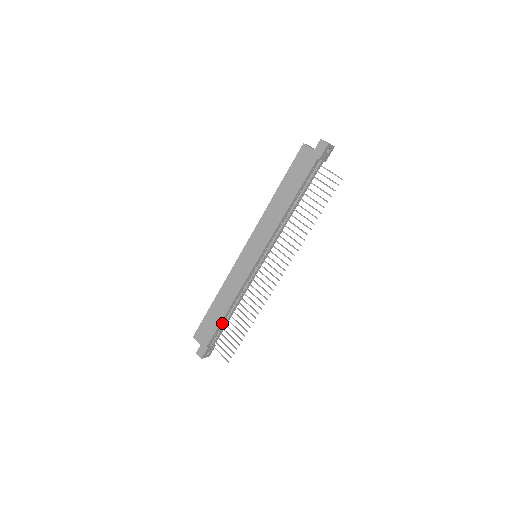
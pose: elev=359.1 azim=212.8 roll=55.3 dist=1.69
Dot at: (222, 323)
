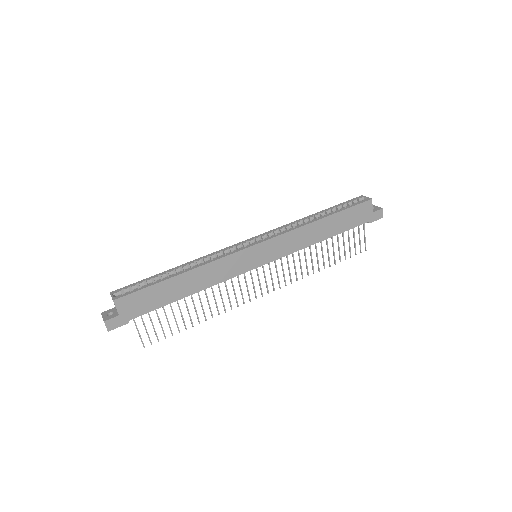
Dot at: (167, 302)
